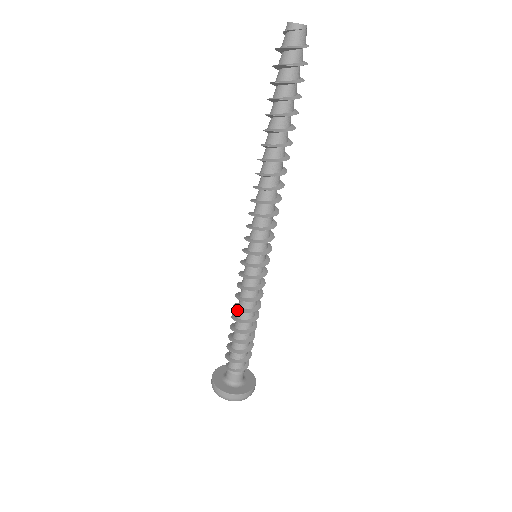
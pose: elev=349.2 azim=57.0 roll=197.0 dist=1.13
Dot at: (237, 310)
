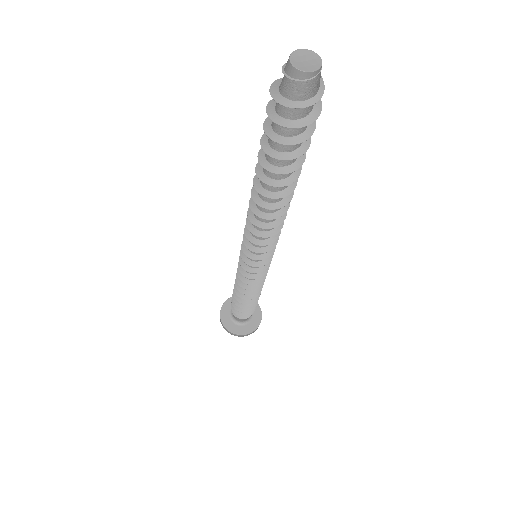
Dot at: (237, 289)
